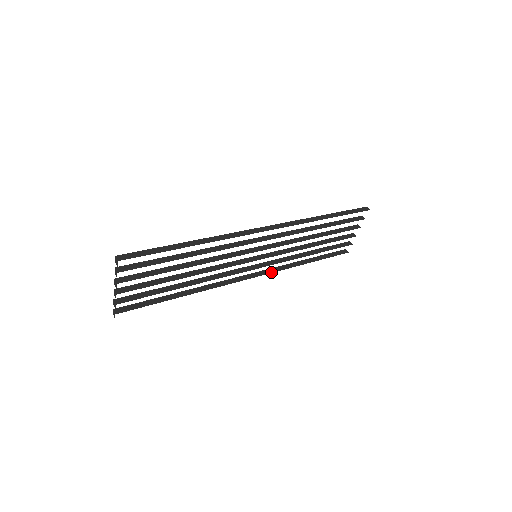
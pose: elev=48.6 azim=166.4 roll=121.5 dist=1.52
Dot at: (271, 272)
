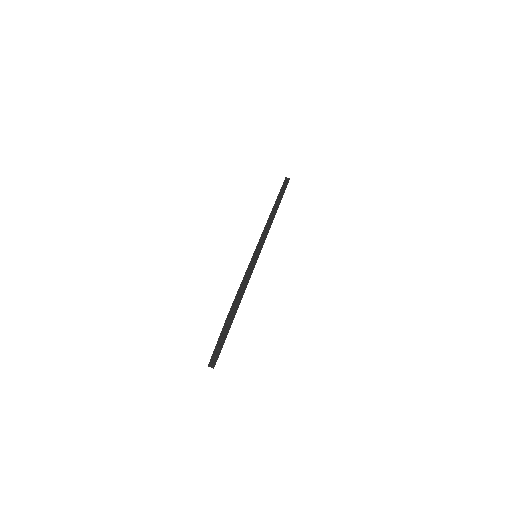
Dot at: occluded
